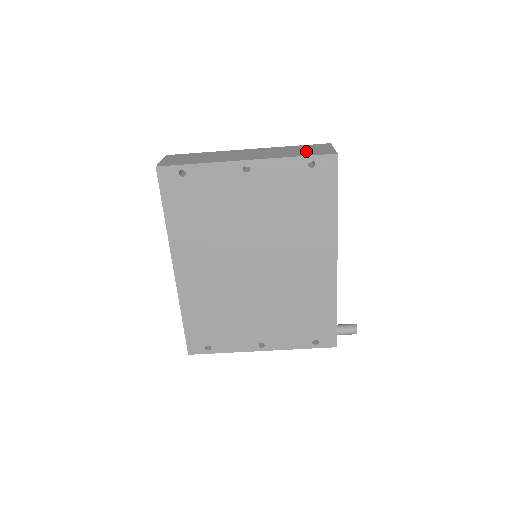
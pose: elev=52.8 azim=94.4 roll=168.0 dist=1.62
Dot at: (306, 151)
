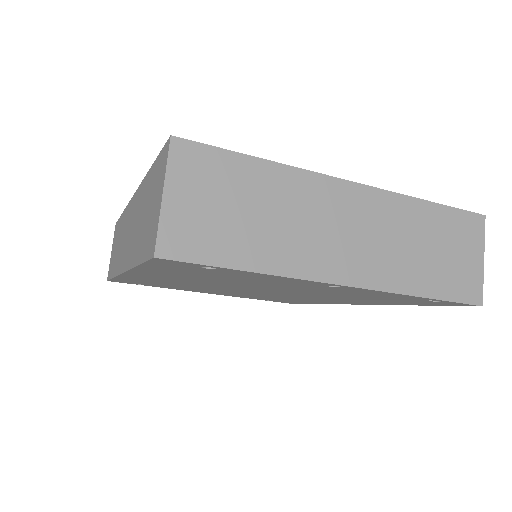
Dot at: (445, 264)
